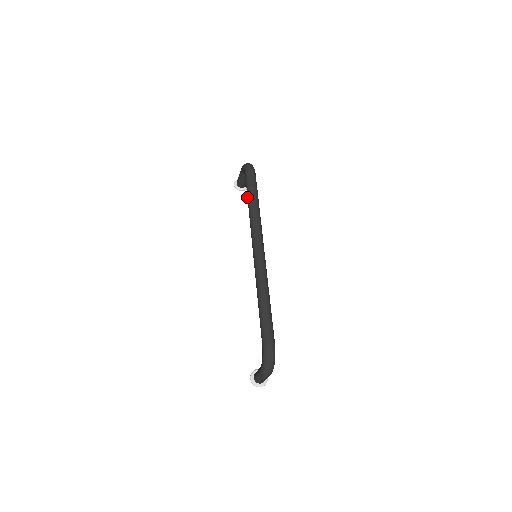
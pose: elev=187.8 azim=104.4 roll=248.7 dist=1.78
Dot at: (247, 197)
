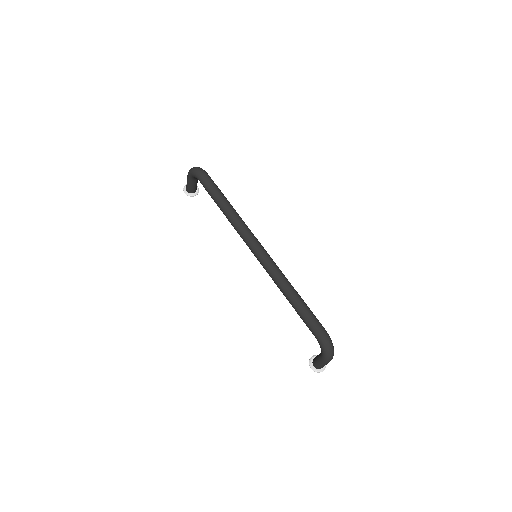
Dot at: occluded
